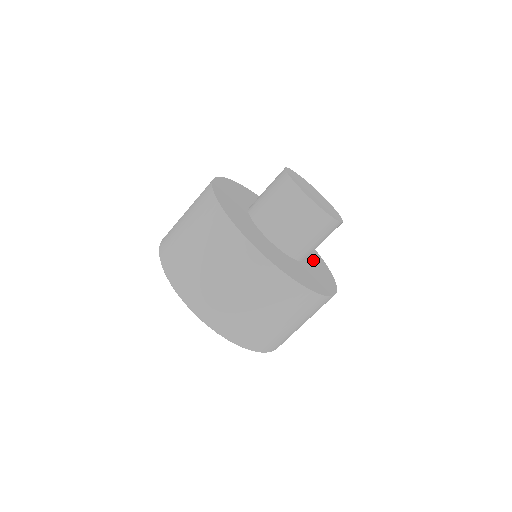
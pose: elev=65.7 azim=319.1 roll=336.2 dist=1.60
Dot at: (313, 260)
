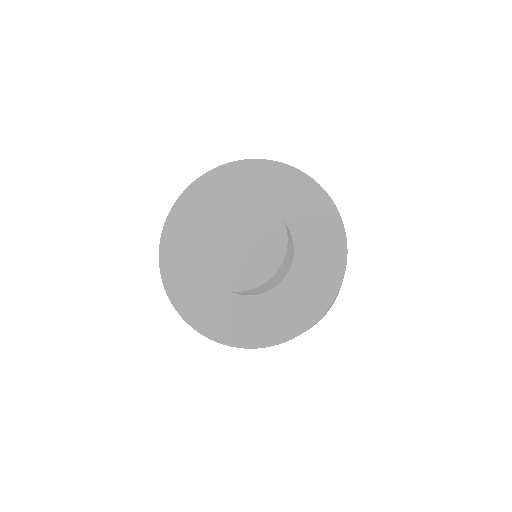
Dot at: (299, 215)
